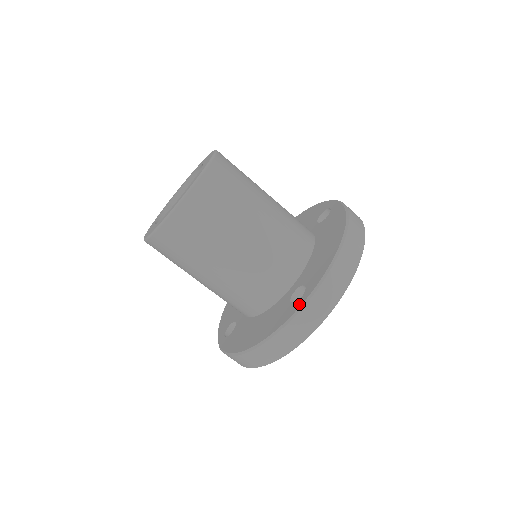
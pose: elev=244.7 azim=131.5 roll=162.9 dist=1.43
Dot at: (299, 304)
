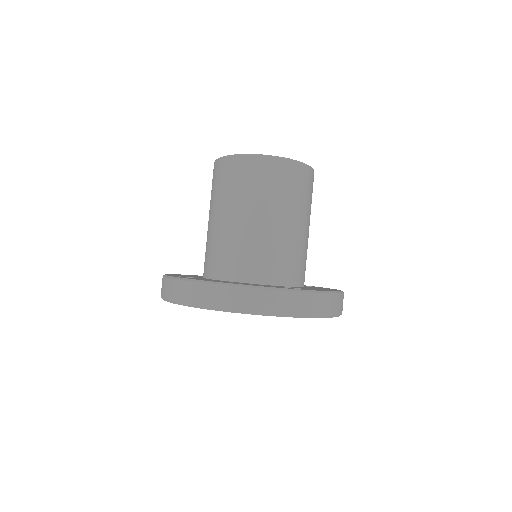
Dot at: (299, 289)
